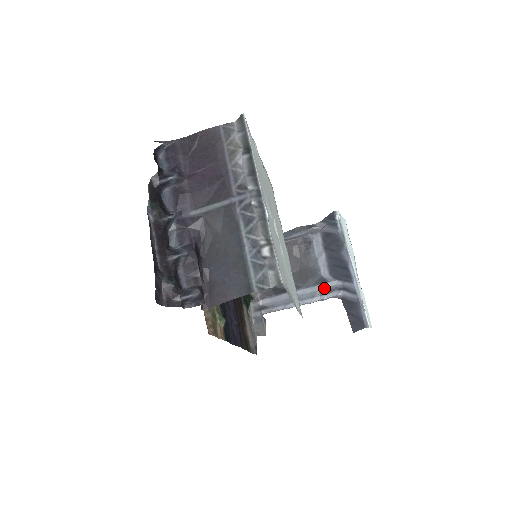
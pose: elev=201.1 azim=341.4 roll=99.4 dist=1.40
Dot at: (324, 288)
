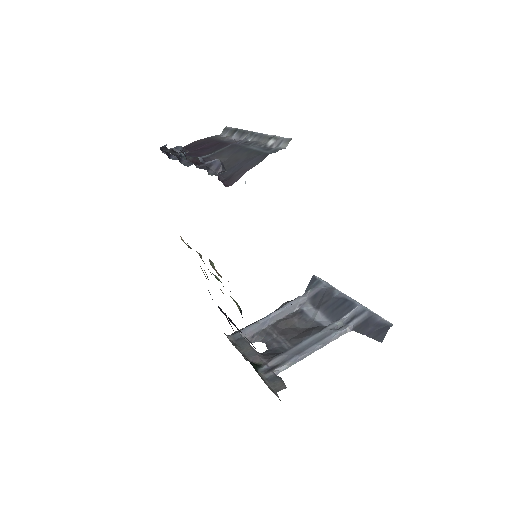
Dot at: (332, 328)
